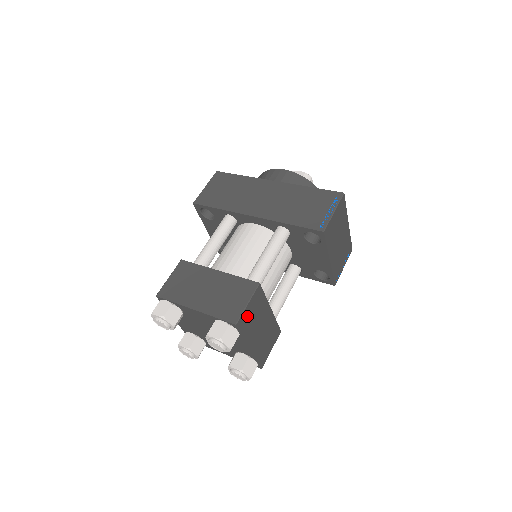
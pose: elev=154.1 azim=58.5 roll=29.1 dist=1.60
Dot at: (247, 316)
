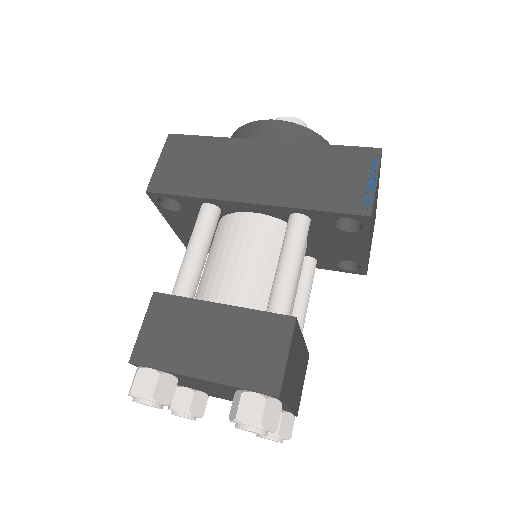
Dot at: (287, 372)
